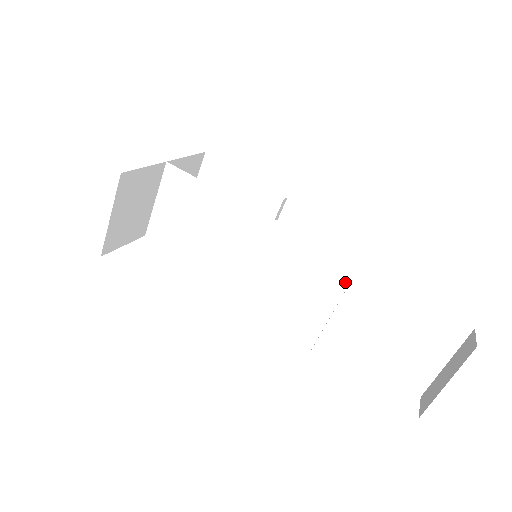
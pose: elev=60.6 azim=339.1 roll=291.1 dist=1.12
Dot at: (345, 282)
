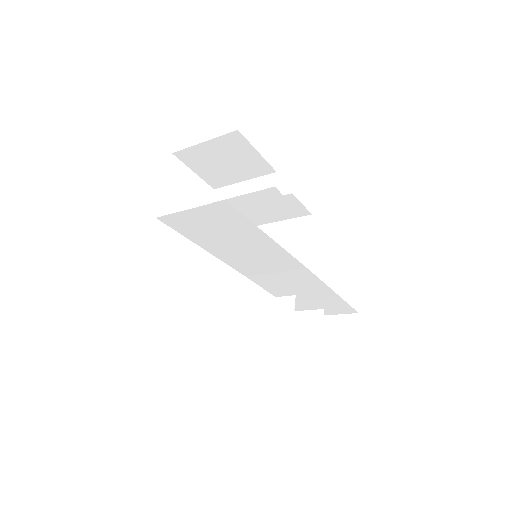
Dot at: (309, 285)
